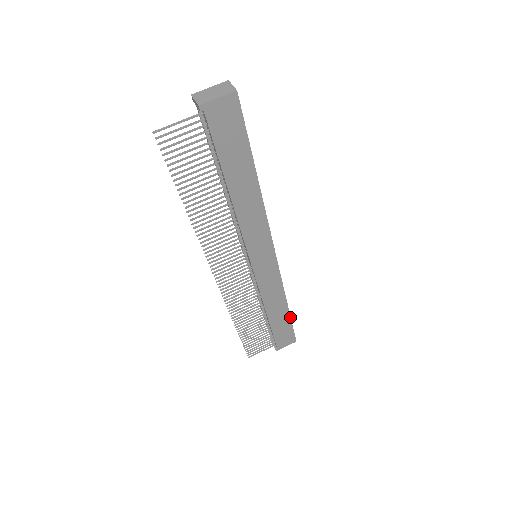
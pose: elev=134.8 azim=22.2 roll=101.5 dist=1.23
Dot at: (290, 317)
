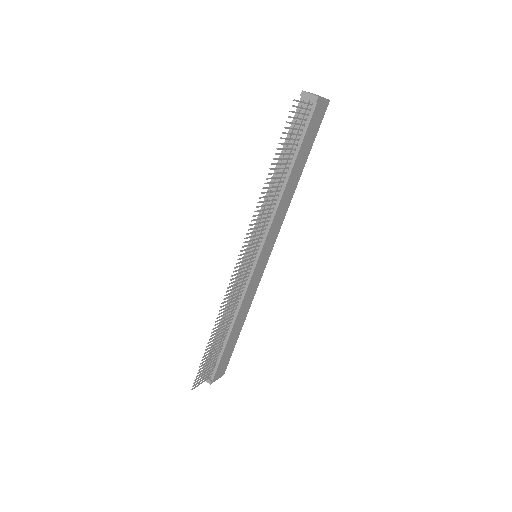
Dot at: (237, 339)
